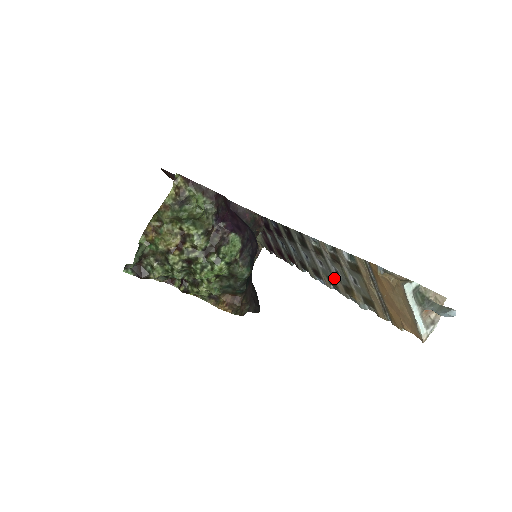
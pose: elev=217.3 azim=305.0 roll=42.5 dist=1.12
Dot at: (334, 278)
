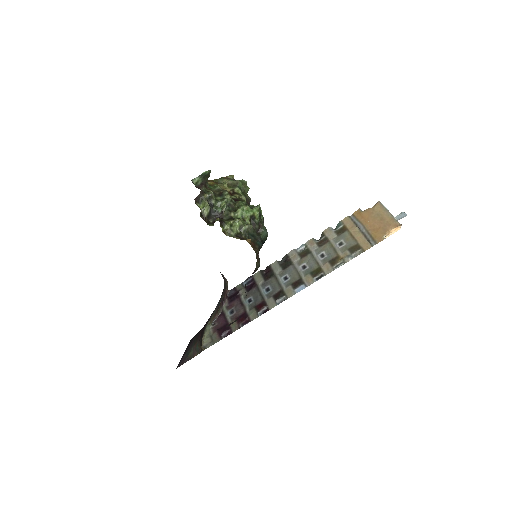
Dot at: (319, 264)
